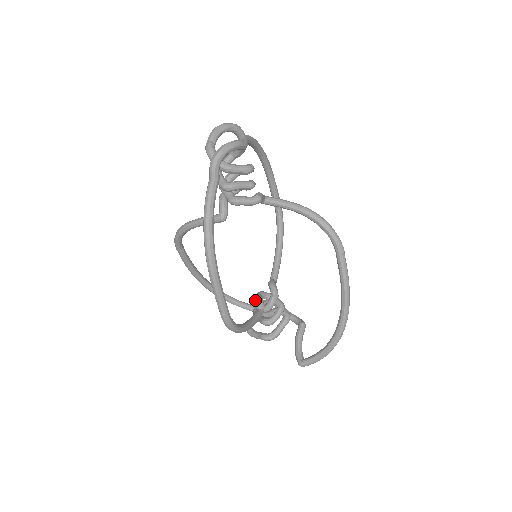
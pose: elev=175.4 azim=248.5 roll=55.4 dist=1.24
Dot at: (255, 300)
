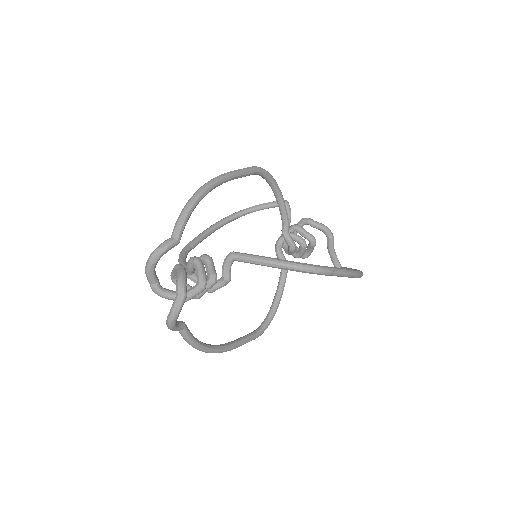
Dot at: occluded
